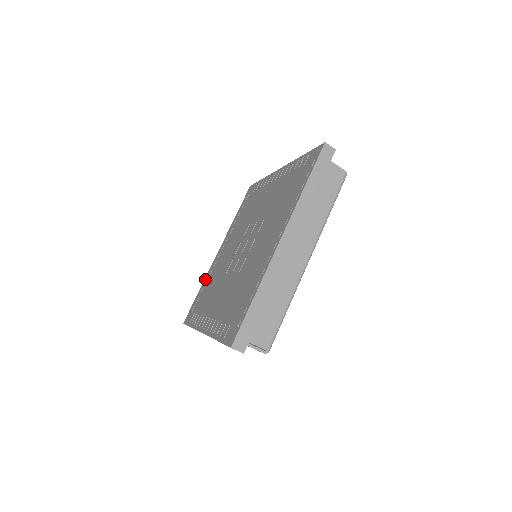
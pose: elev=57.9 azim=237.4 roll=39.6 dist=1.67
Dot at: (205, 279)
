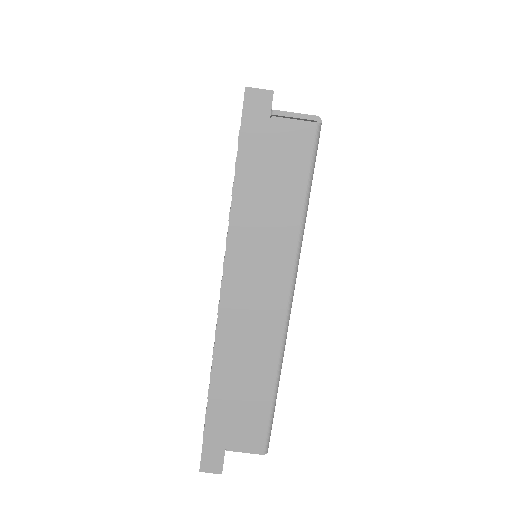
Dot at: occluded
